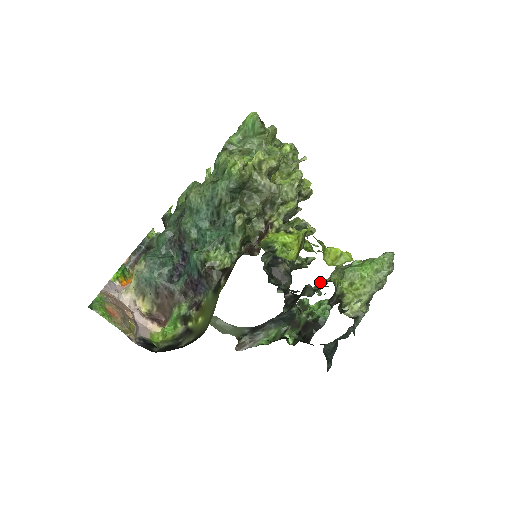
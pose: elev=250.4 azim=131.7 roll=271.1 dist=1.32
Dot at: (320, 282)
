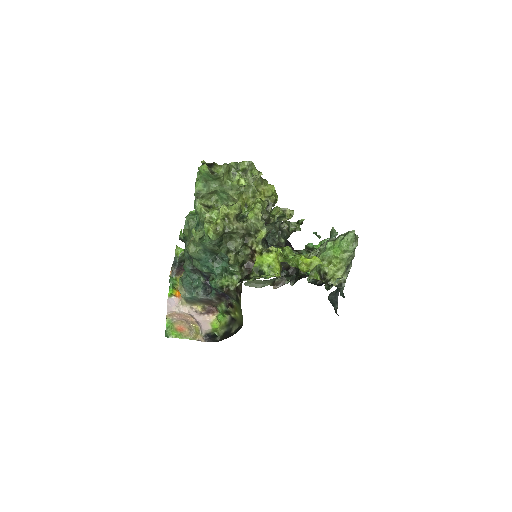
Dot at: (310, 256)
